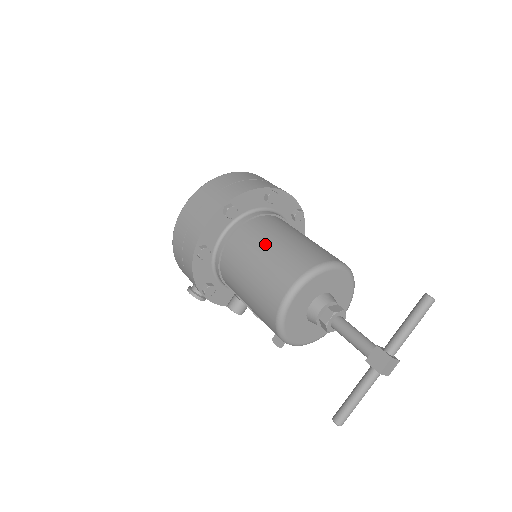
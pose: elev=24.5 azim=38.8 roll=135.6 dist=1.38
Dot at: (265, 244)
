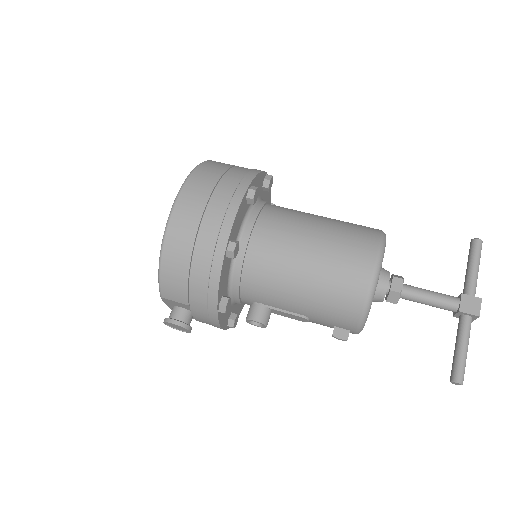
Dot at: (309, 225)
